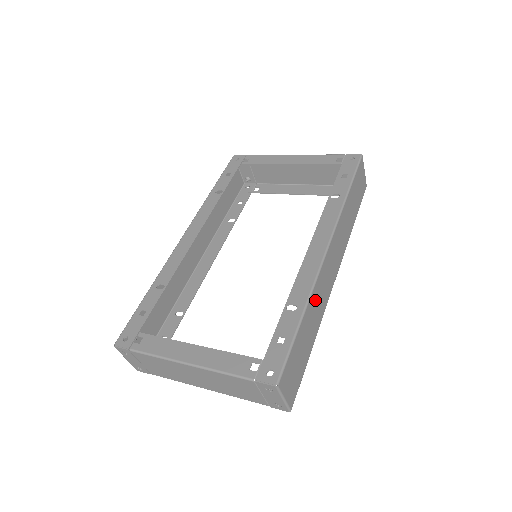
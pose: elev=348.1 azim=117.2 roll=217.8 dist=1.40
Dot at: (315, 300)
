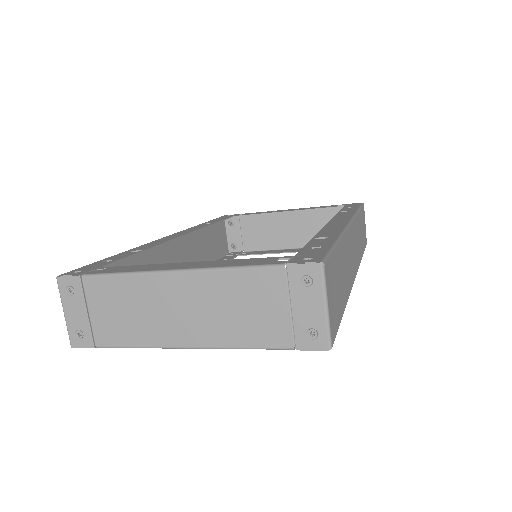
Dot at: (345, 251)
